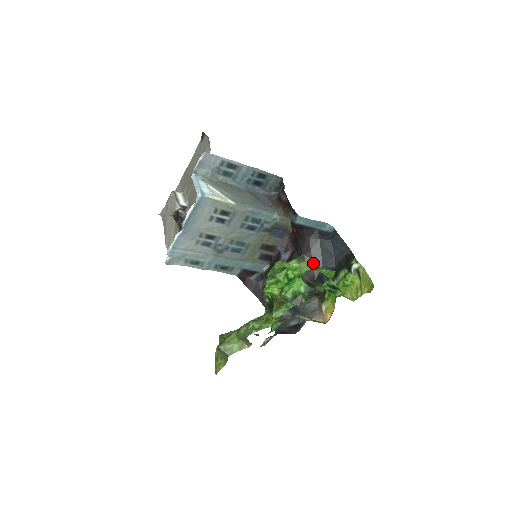
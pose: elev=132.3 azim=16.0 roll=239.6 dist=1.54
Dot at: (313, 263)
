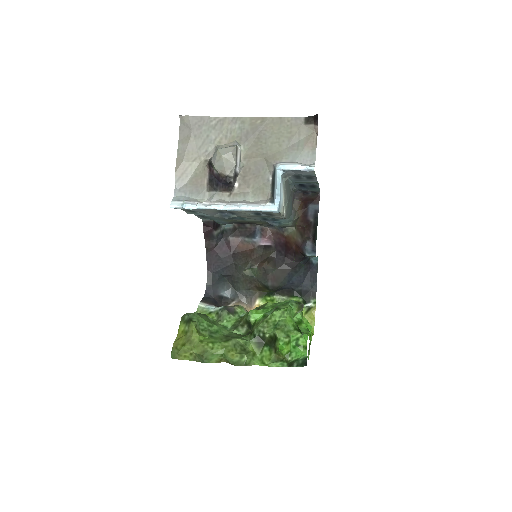
Dot at: (302, 310)
